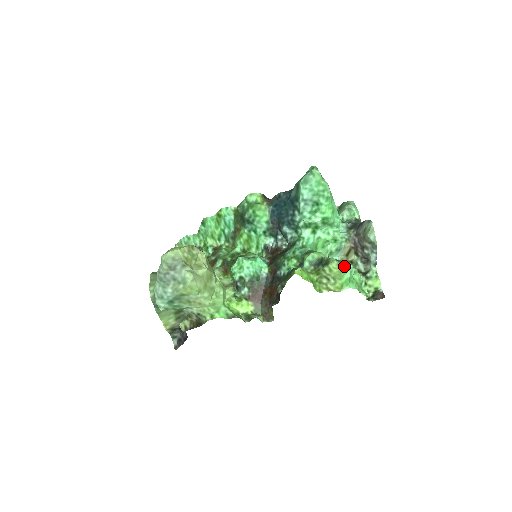
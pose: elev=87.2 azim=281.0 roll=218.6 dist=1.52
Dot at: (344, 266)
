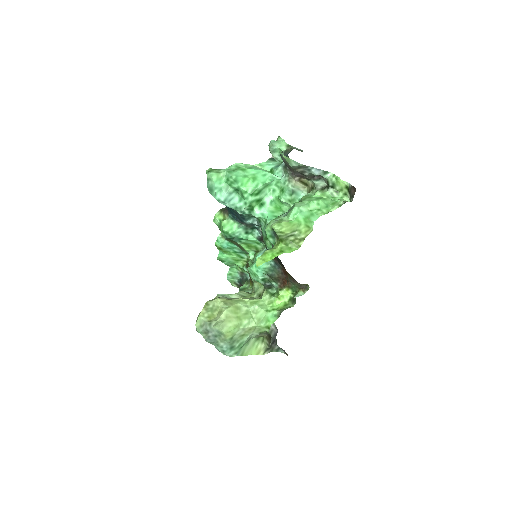
Dot at: (290, 215)
